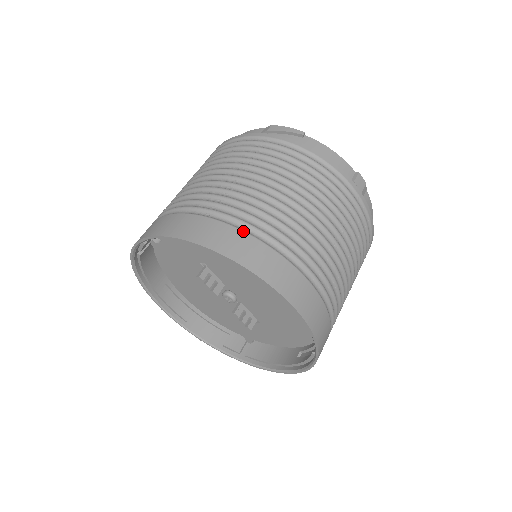
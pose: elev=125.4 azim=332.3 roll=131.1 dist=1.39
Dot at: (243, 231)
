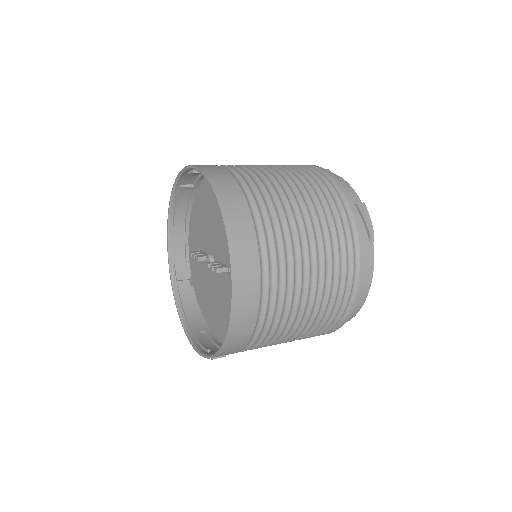
Dot at: occluded
